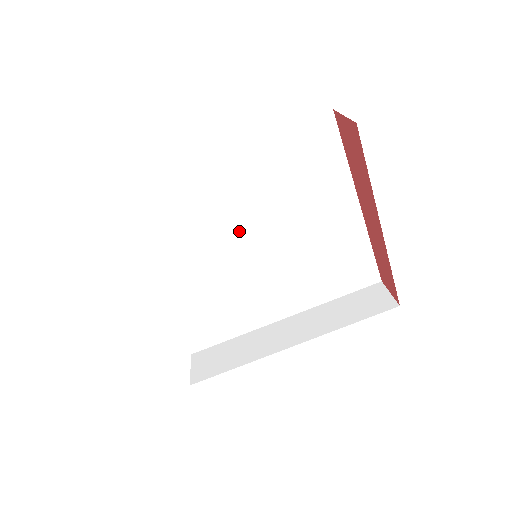
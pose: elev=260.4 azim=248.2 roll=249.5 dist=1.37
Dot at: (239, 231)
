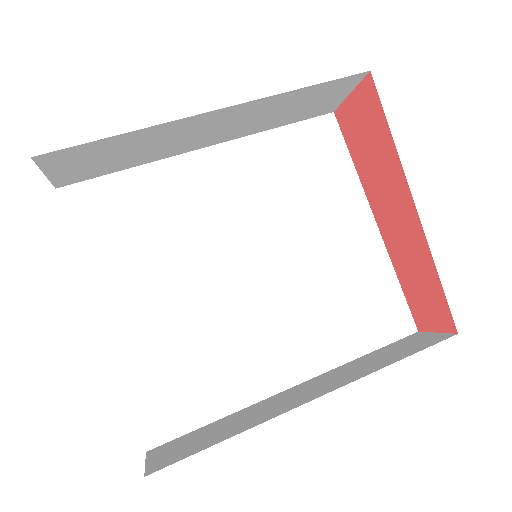
Dot at: (230, 242)
